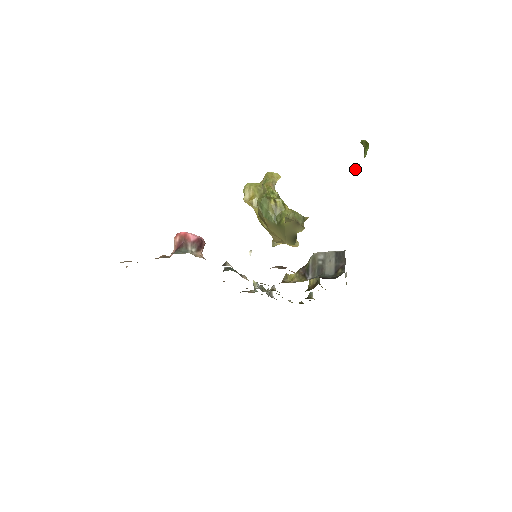
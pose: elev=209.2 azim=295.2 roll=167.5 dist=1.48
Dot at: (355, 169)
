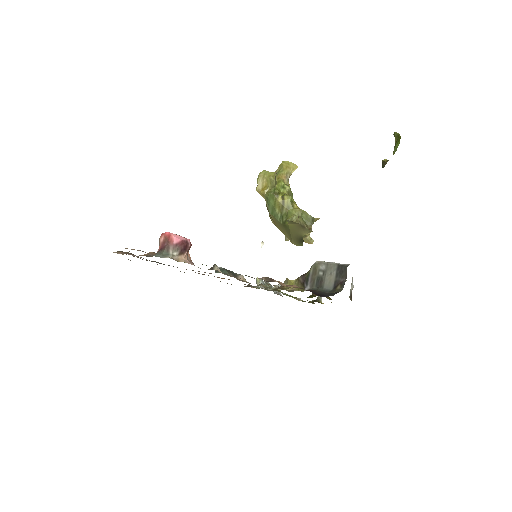
Dot at: (383, 165)
